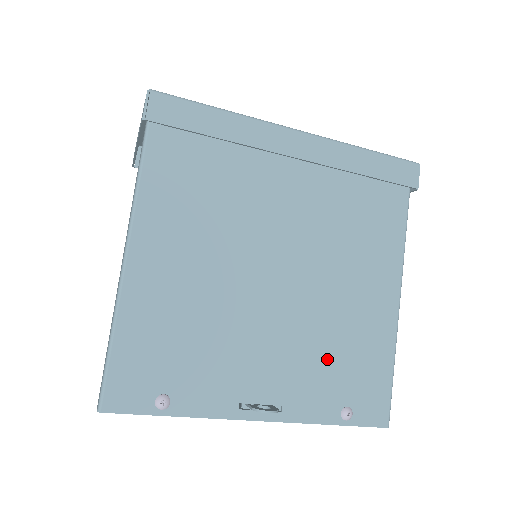
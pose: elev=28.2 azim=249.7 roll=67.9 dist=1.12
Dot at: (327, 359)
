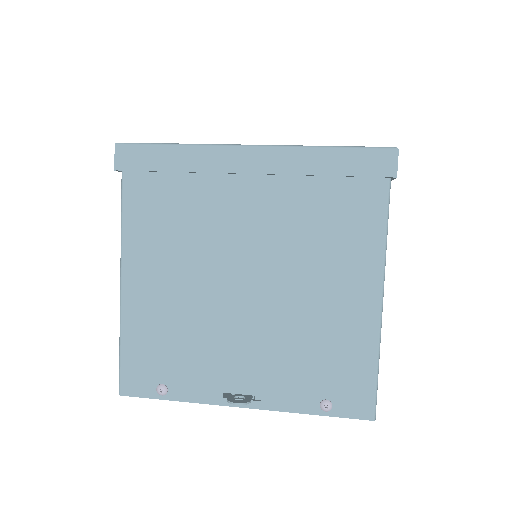
Dot at: (302, 357)
